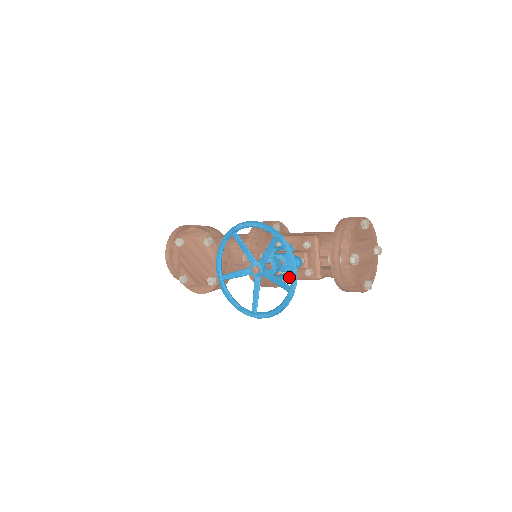
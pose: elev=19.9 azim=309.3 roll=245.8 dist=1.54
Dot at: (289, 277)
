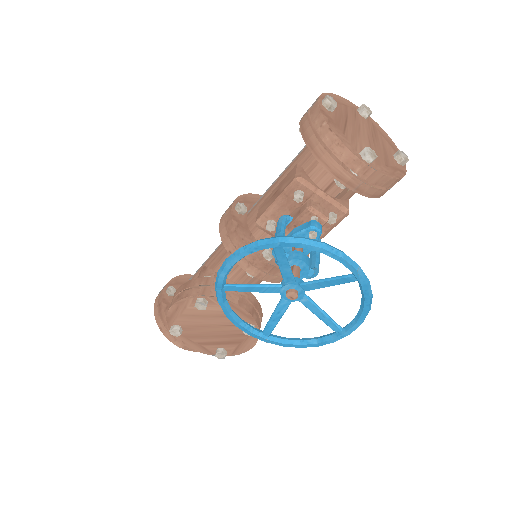
Dot at: occluded
